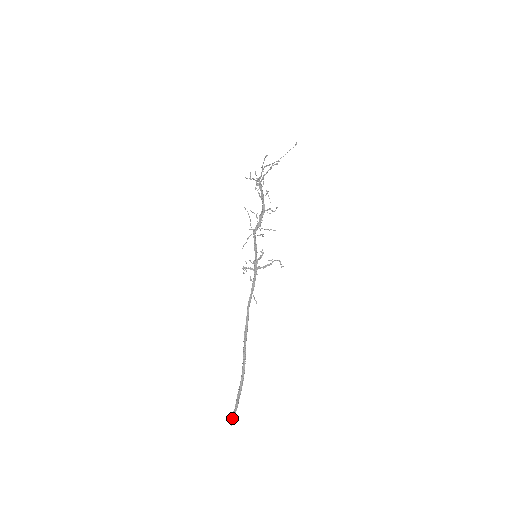
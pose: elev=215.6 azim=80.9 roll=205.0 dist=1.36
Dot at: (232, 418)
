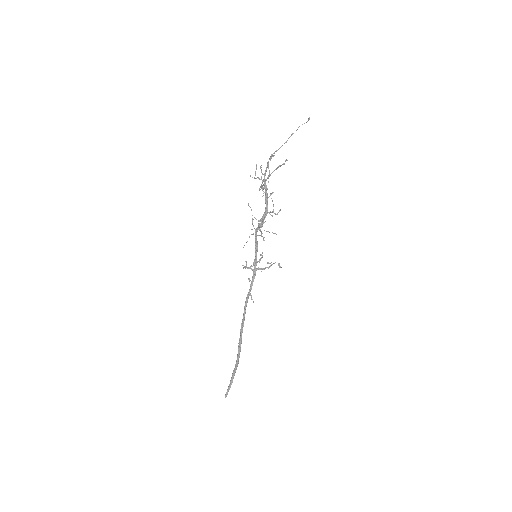
Dot at: (227, 392)
